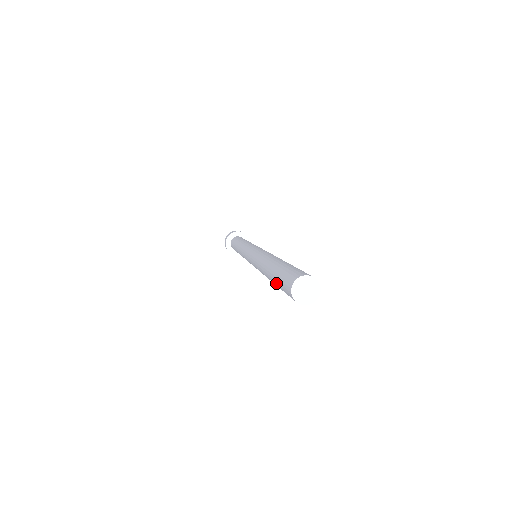
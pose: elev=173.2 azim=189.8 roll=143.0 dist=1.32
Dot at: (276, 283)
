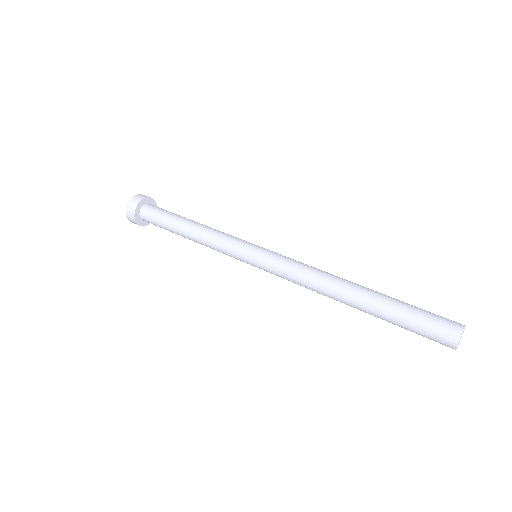
Dot at: (398, 316)
